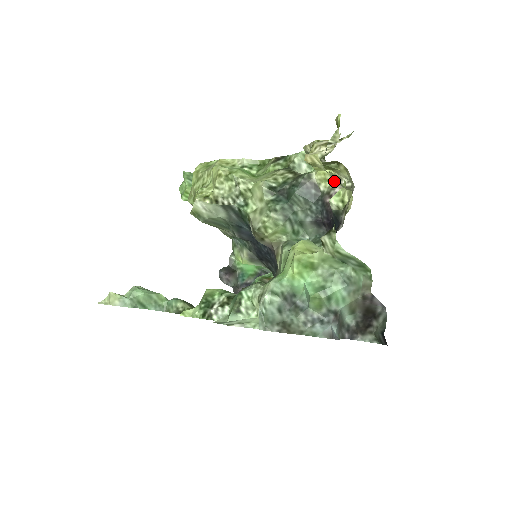
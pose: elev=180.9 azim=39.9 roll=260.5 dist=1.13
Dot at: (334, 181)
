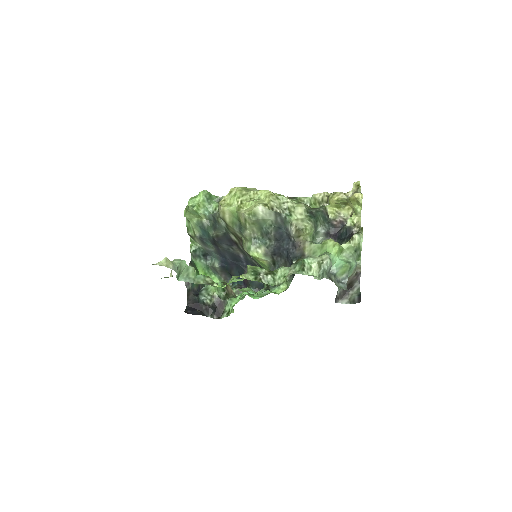
Dot at: (337, 214)
